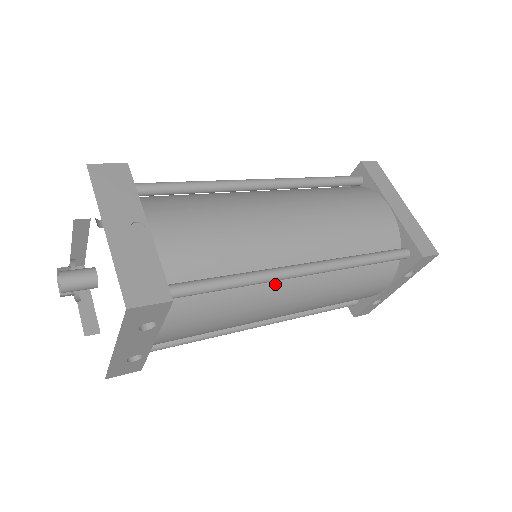
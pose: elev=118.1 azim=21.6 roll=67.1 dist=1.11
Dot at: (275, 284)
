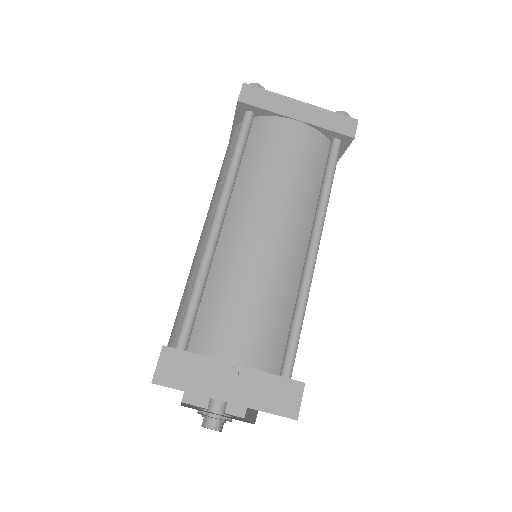
Dot at: occluded
